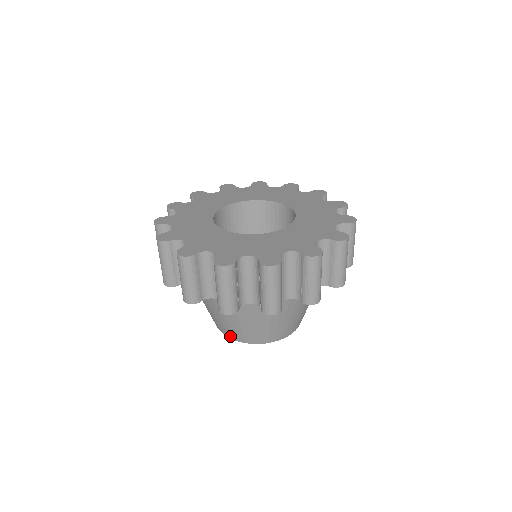
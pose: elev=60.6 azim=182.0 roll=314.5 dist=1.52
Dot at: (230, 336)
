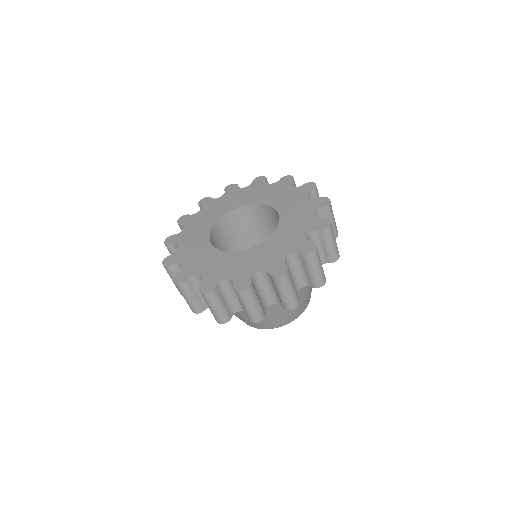
Dot at: (246, 323)
